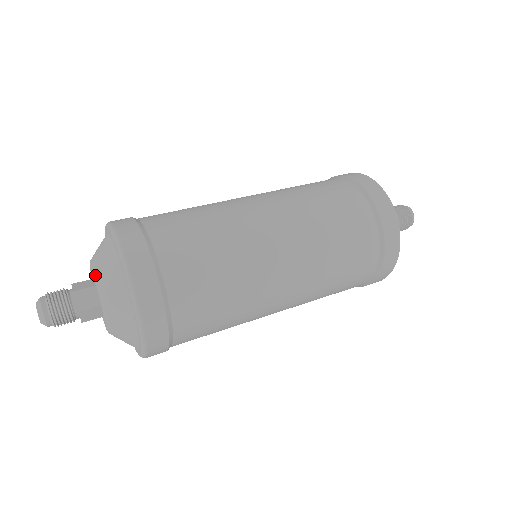
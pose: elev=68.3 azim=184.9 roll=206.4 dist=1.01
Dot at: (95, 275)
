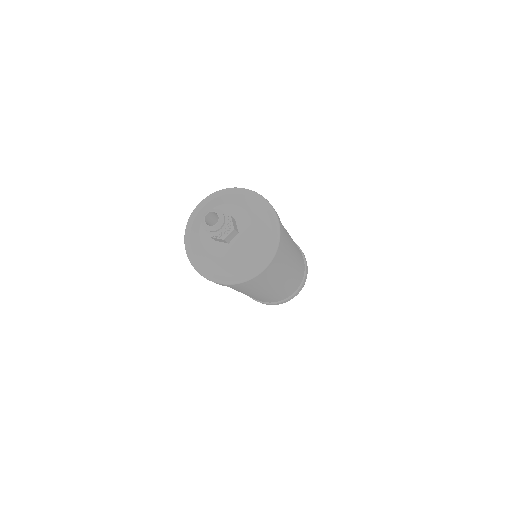
Dot at: (245, 211)
